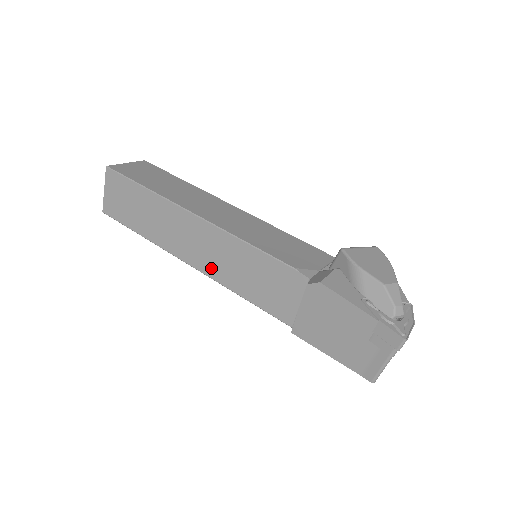
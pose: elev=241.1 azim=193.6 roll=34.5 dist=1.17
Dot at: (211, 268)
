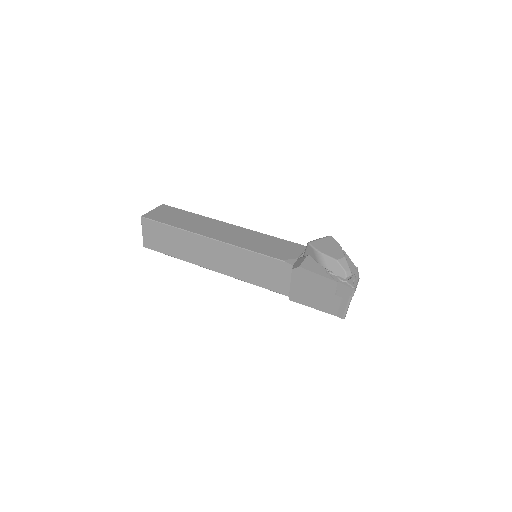
Dot at: (229, 270)
